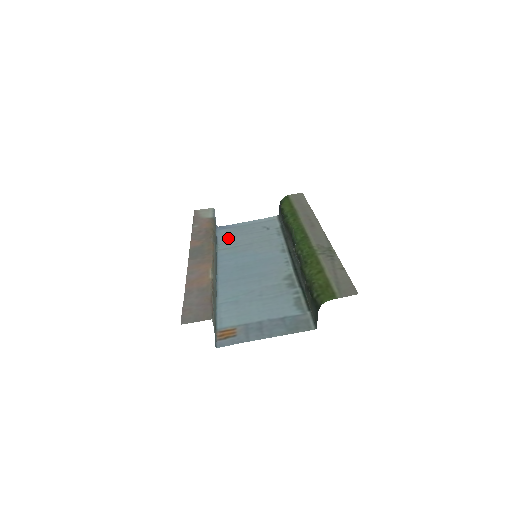
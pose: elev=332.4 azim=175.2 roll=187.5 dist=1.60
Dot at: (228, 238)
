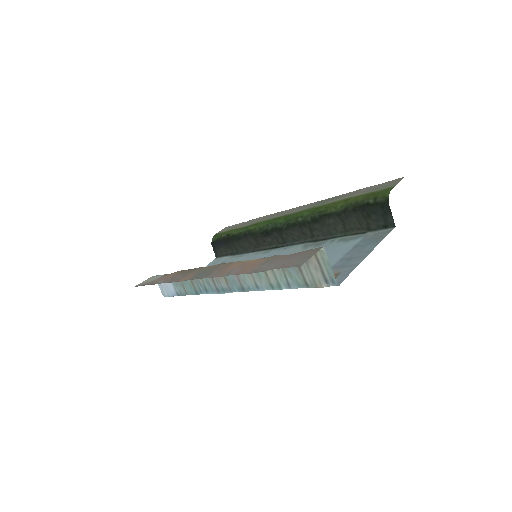
Dot at: occluded
